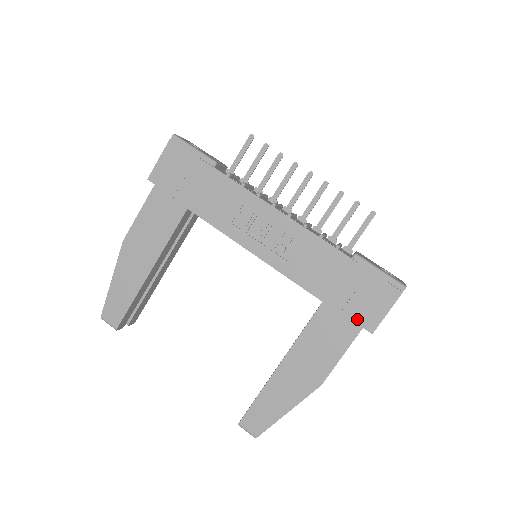
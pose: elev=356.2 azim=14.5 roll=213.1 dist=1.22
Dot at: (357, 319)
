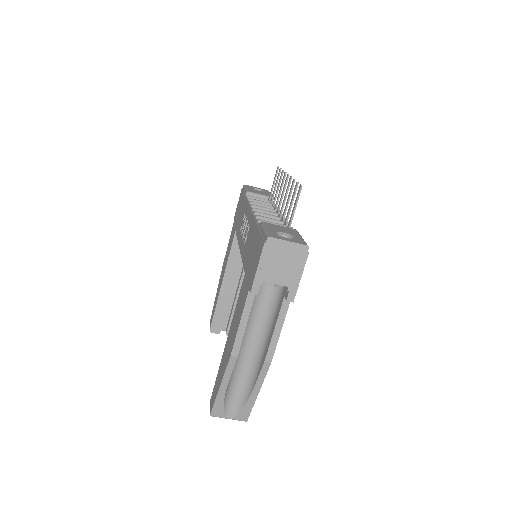
Dot at: (249, 282)
